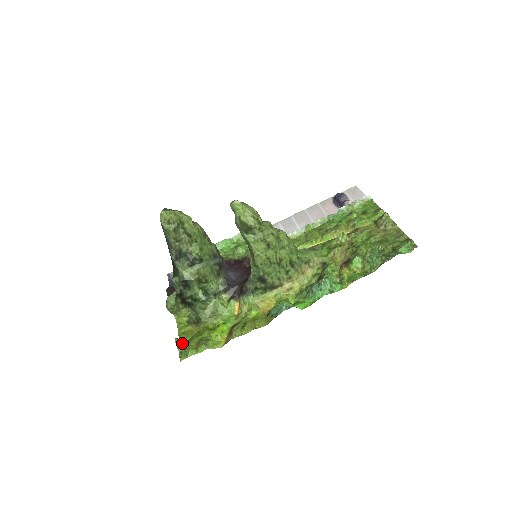
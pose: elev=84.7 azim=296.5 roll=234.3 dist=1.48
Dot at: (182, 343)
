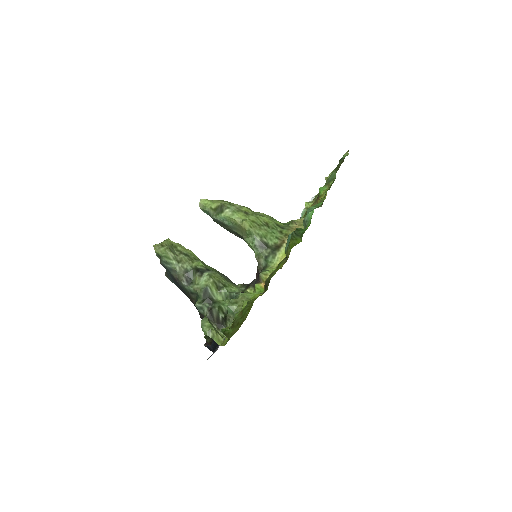
Dot at: occluded
